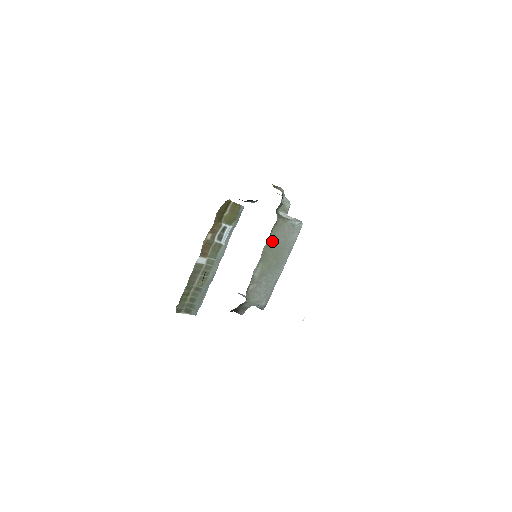
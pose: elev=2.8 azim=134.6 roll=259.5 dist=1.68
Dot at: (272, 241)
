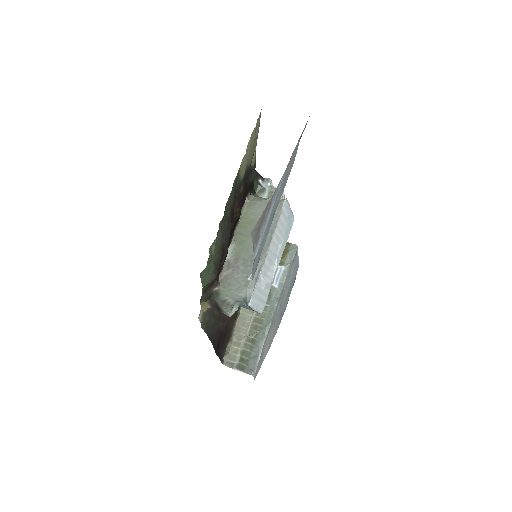
Dot at: (246, 220)
